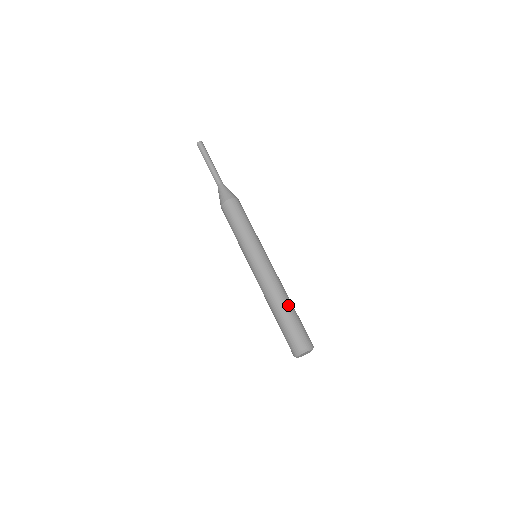
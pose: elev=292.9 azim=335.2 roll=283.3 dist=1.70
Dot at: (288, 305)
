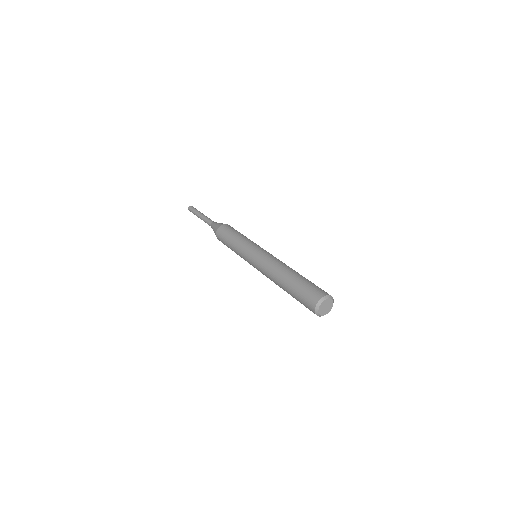
Dot at: occluded
